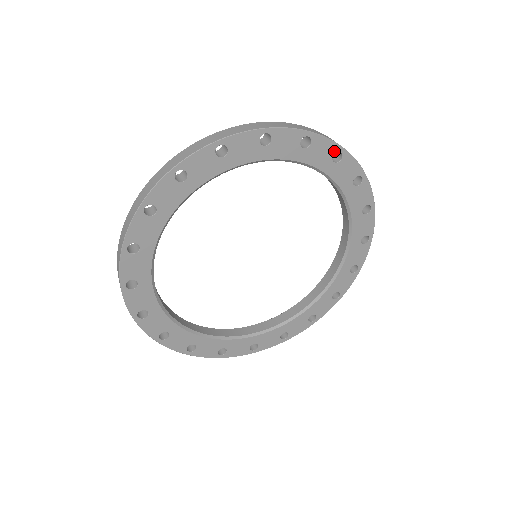
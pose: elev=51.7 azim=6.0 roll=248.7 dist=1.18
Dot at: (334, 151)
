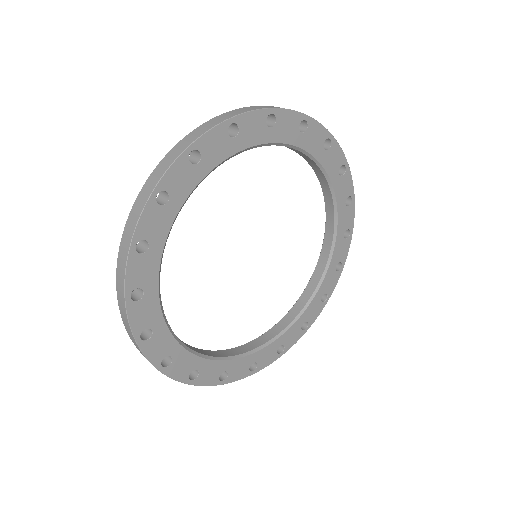
Dot at: (349, 227)
